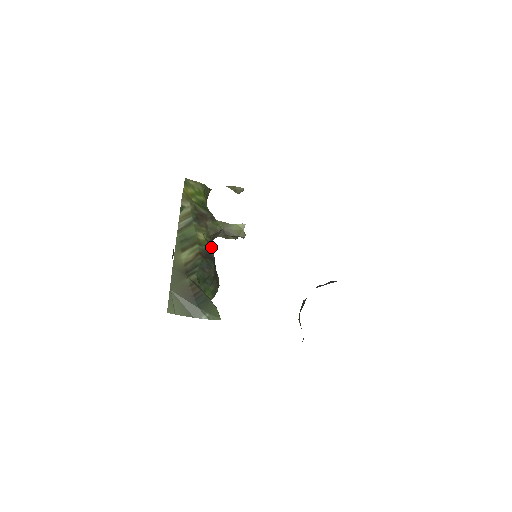
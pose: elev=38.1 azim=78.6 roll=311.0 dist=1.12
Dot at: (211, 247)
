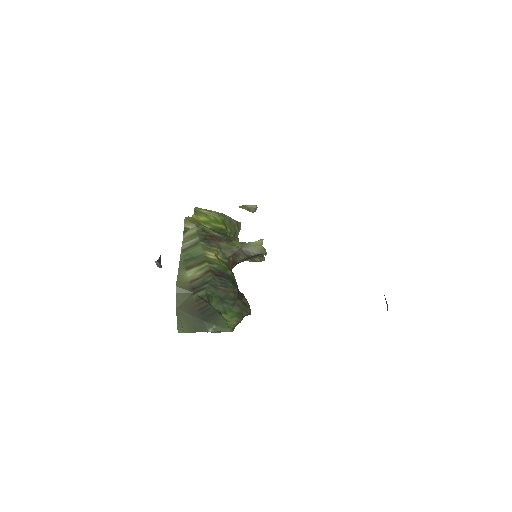
Dot at: (228, 267)
